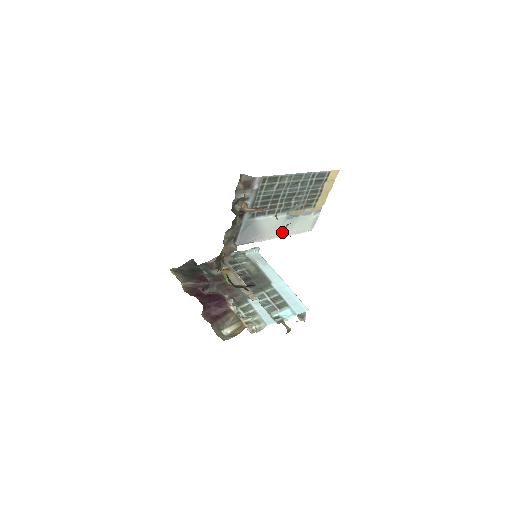
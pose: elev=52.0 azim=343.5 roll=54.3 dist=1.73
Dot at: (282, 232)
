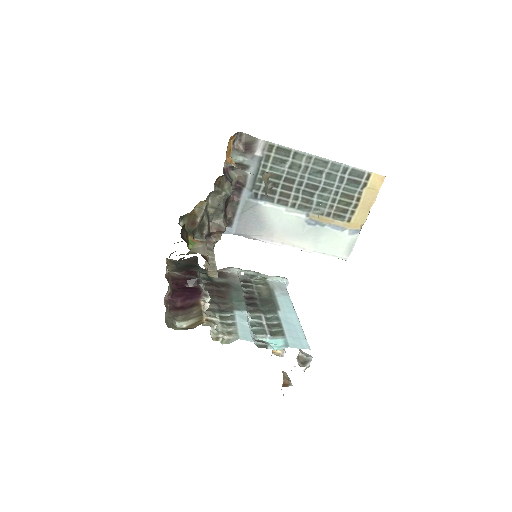
Dot at: (300, 241)
